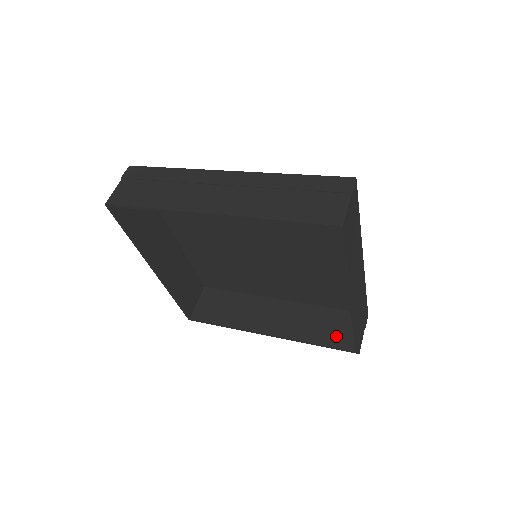
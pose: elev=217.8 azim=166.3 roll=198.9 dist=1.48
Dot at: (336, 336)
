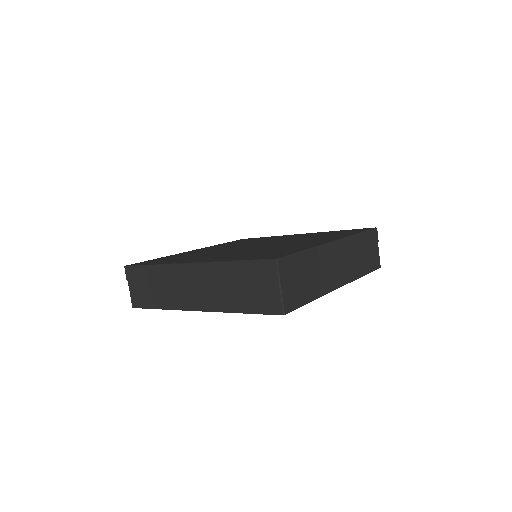
Dot at: occluded
